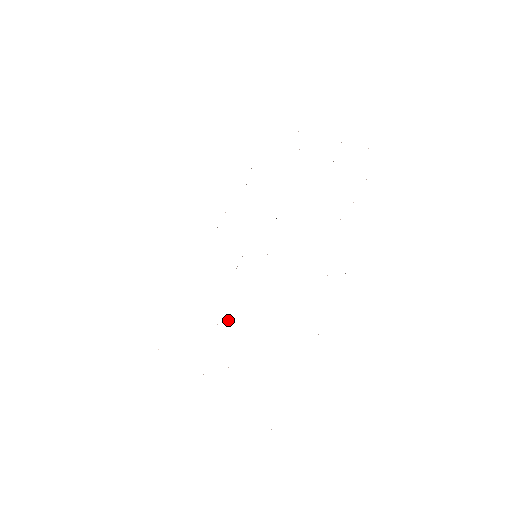
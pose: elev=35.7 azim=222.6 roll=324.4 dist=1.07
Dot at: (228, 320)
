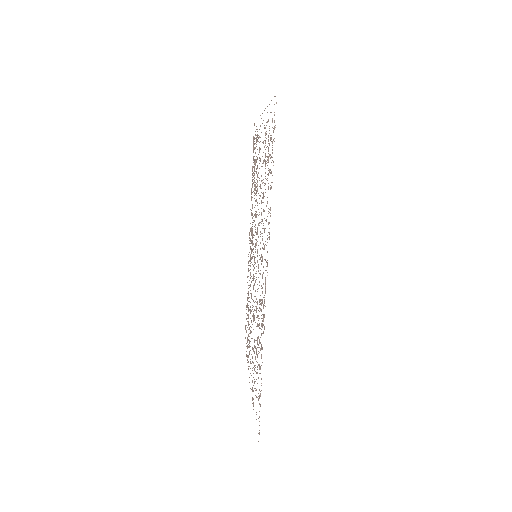
Dot at: (253, 314)
